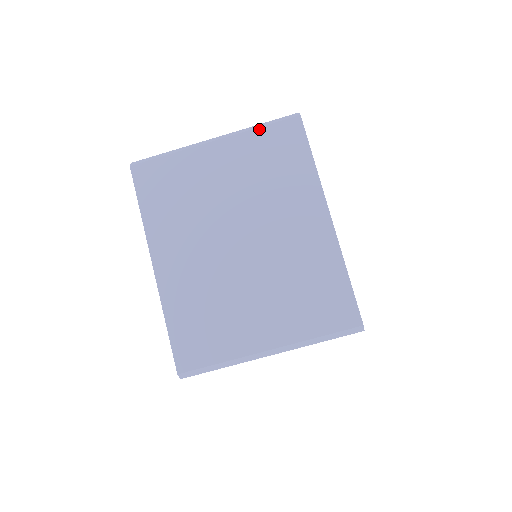
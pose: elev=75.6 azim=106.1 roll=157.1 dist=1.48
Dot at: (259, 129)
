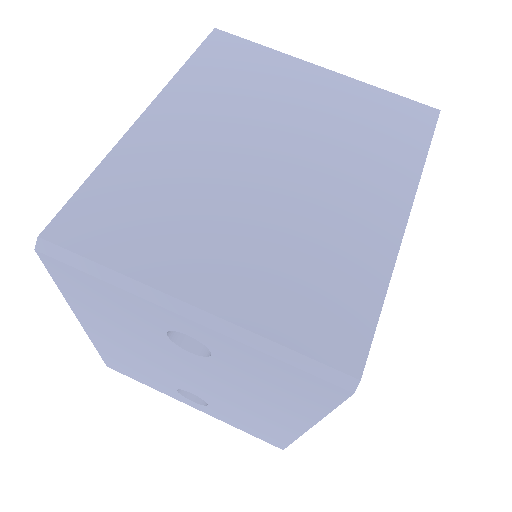
Dot at: (383, 91)
